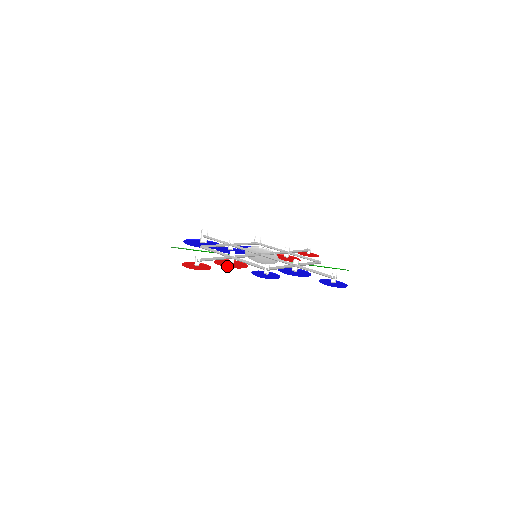
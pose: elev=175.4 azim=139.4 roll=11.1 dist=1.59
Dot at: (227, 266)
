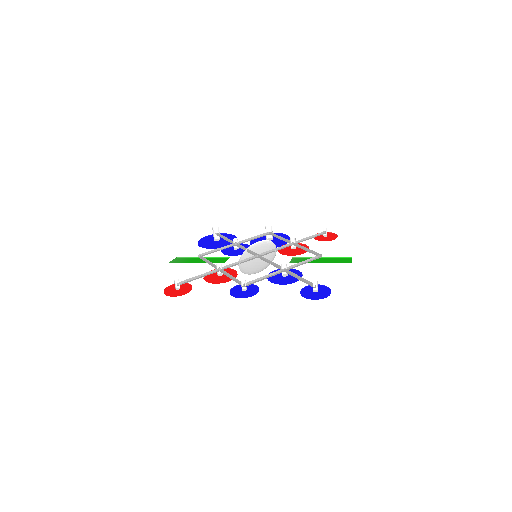
Dot at: (213, 281)
